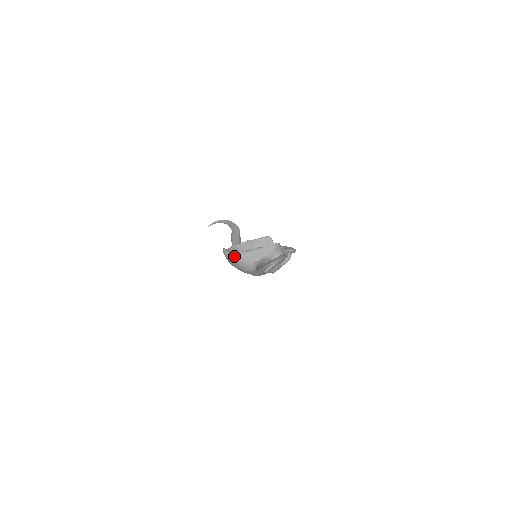
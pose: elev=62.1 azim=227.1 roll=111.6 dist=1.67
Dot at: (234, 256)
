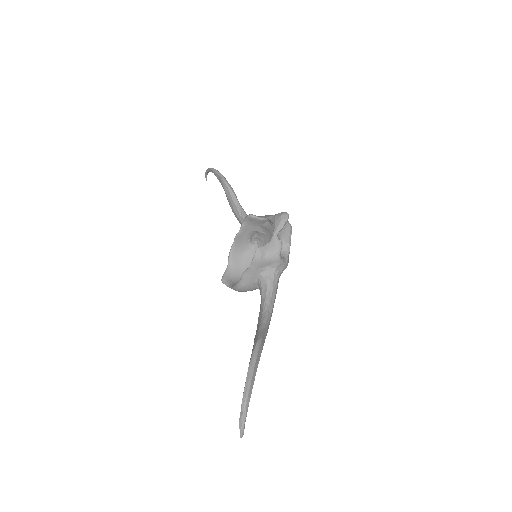
Dot at: occluded
